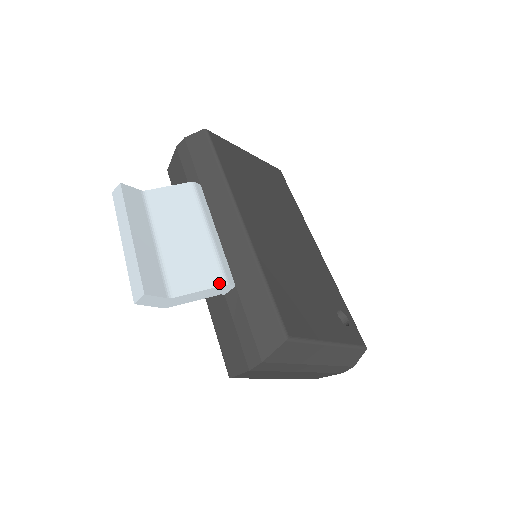
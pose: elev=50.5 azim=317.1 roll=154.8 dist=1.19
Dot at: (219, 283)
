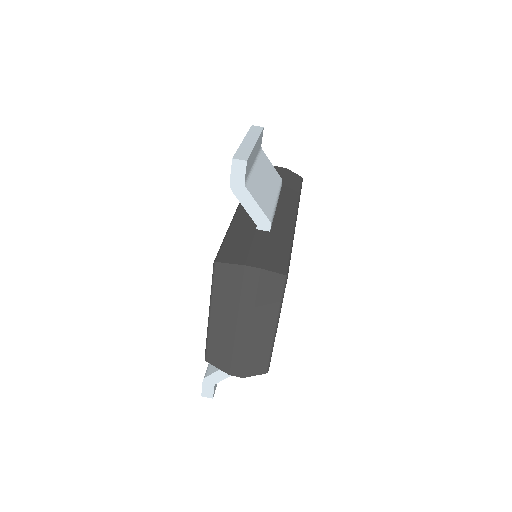
Dot at: (268, 217)
